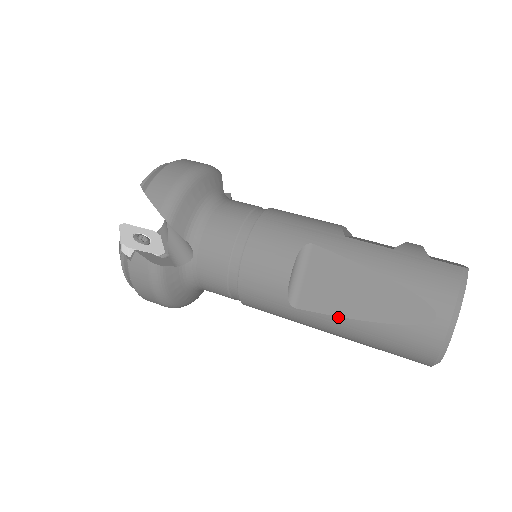
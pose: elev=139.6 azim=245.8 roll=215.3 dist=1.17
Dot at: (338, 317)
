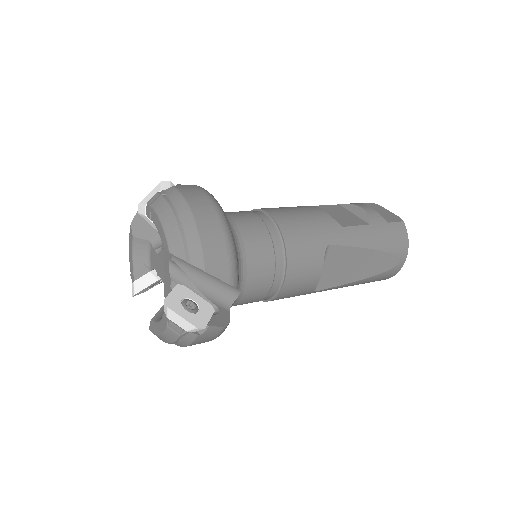
Dot at: (344, 285)
